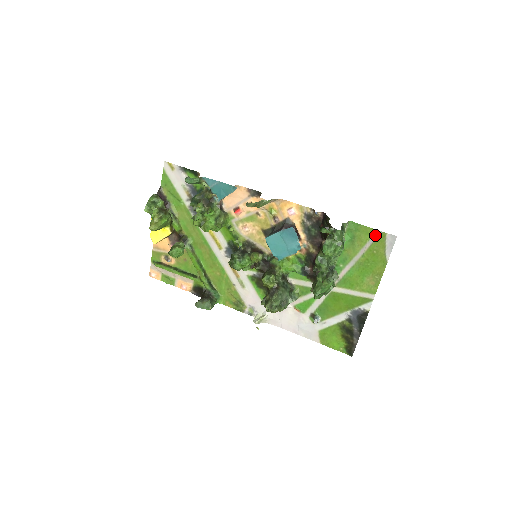
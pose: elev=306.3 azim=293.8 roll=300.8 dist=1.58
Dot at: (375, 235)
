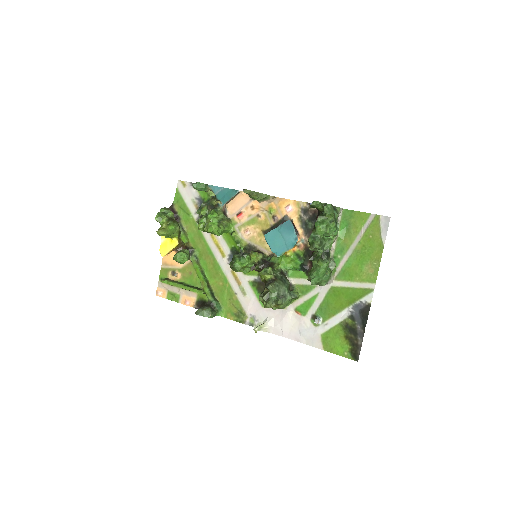
Dot at: (369, 219)
